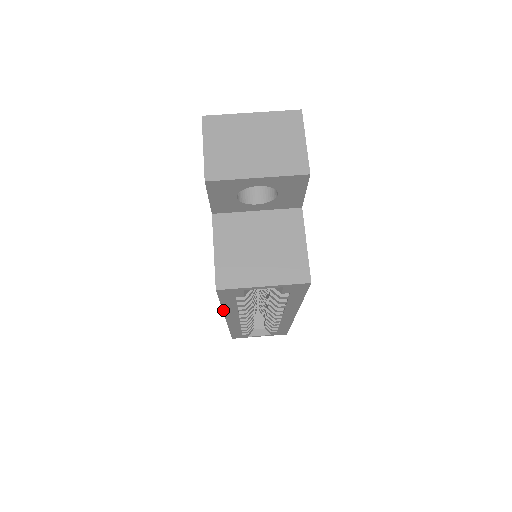
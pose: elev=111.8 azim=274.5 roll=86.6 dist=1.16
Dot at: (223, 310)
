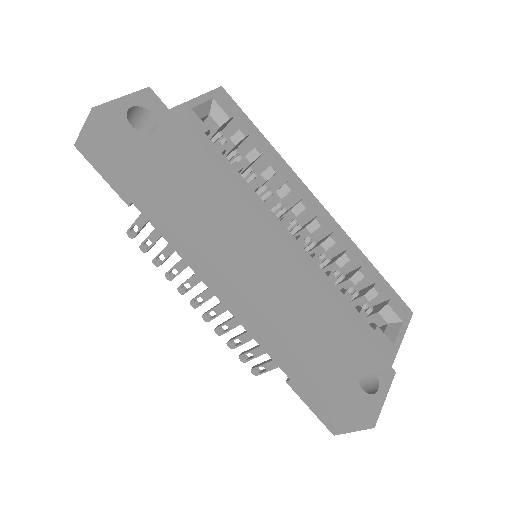
Dot at: (237, 189)
